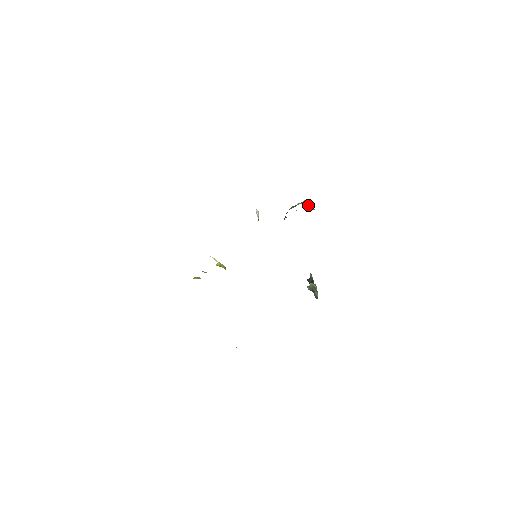
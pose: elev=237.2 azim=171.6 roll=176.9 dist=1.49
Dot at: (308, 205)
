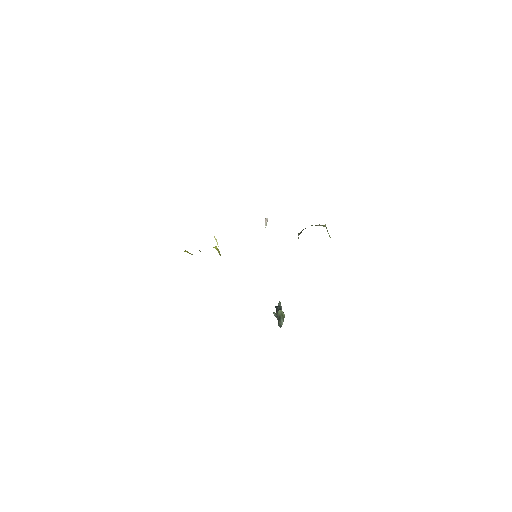
Dot at: occluded
